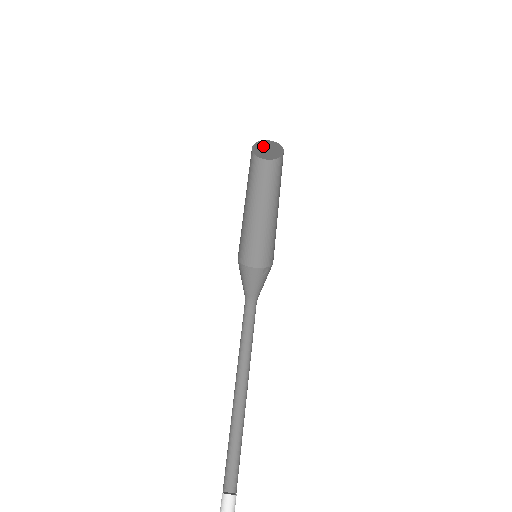
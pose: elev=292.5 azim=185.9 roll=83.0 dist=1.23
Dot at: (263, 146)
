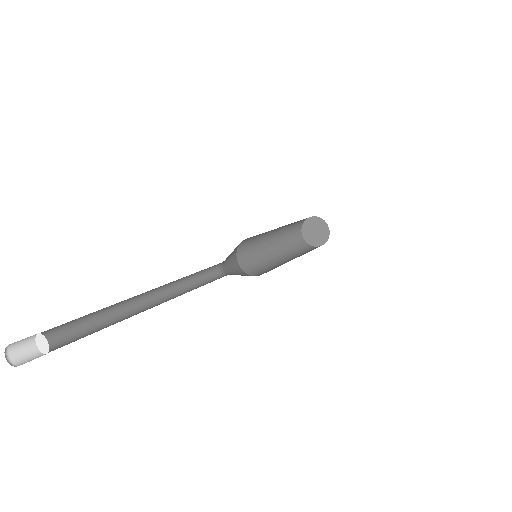
Dot at: (317, 225)
